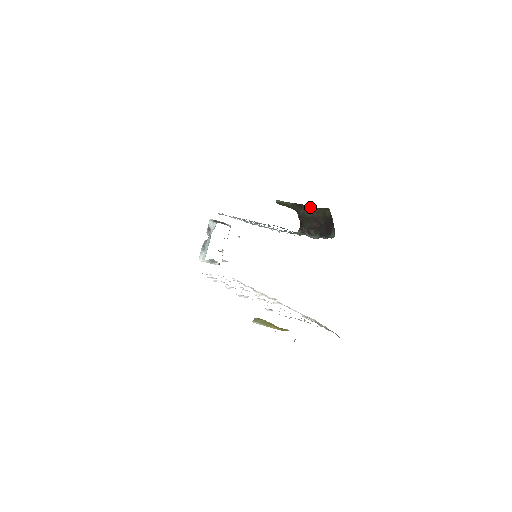
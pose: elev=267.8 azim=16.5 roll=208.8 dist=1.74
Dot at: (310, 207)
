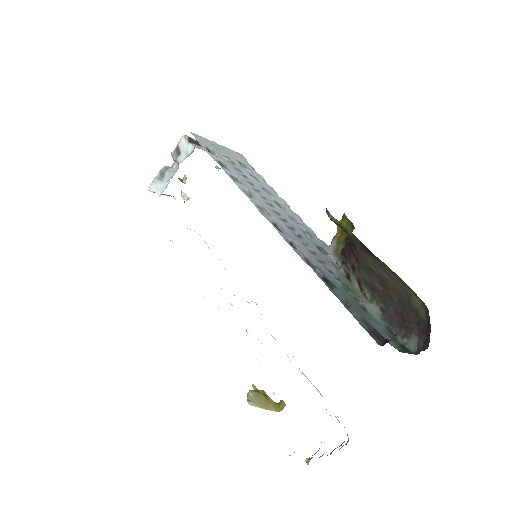
Dot at: (386, 266)
